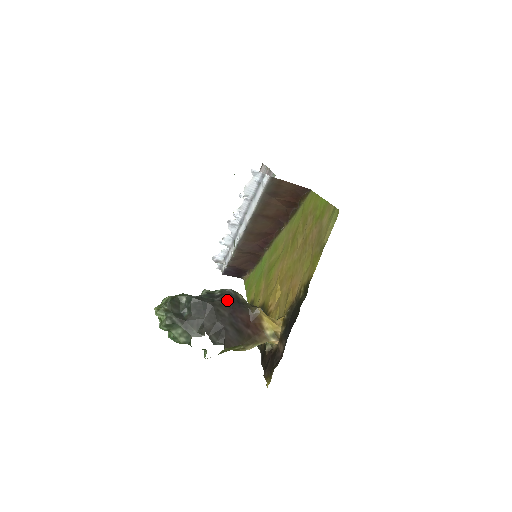
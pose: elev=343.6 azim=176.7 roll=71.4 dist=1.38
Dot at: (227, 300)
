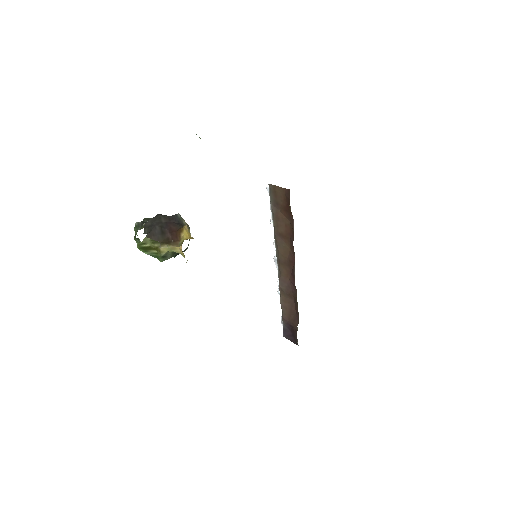
Dot at: (171, 217)
